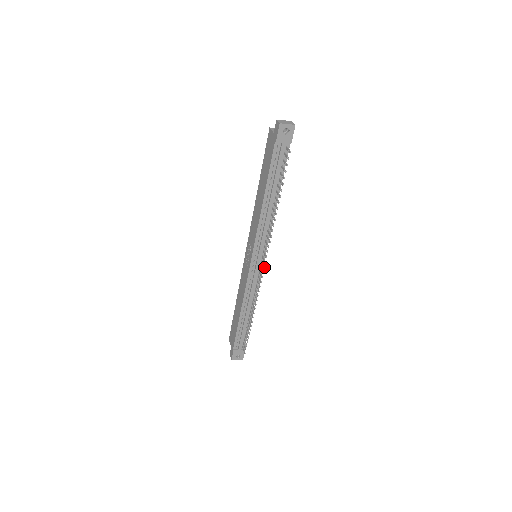
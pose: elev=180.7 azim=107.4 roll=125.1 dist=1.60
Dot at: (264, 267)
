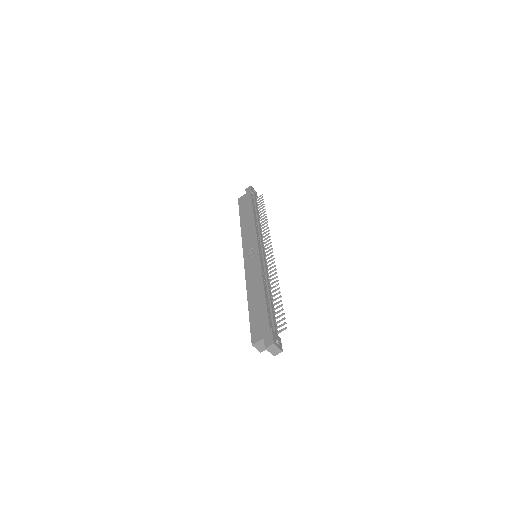
Dot at: (272, 248)
